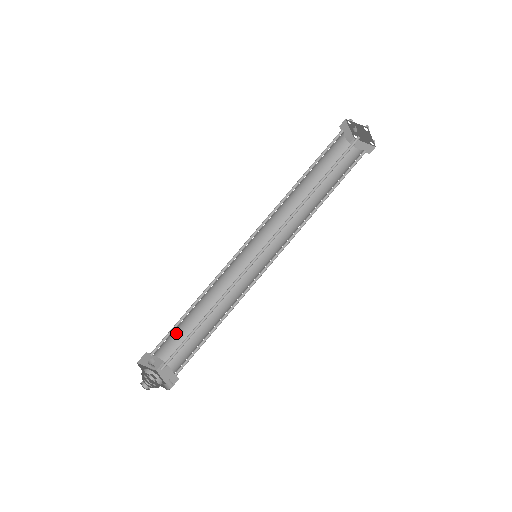
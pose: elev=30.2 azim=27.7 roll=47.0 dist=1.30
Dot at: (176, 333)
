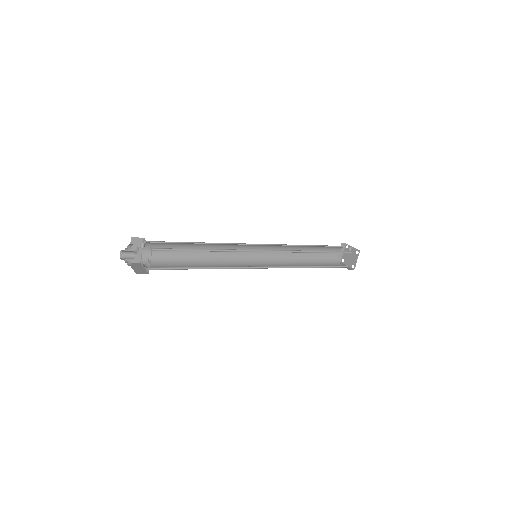
Dot at: (168, 251)
